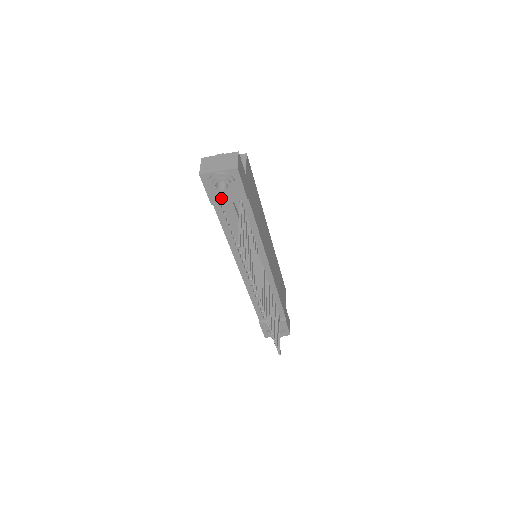
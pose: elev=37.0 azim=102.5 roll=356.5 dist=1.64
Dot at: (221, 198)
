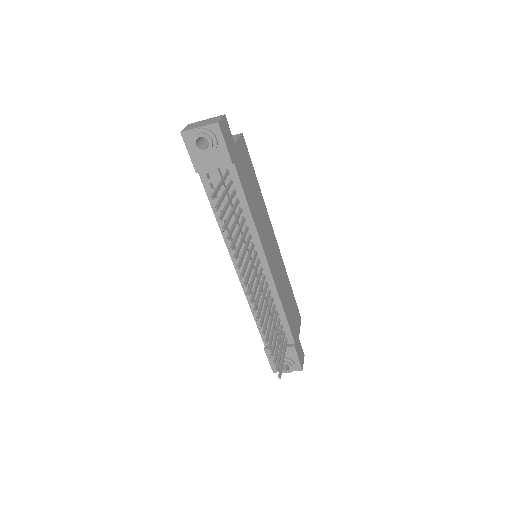
Dot at: (205, 163)
